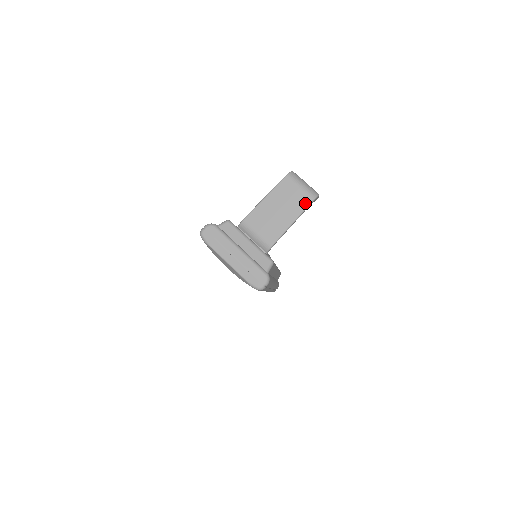
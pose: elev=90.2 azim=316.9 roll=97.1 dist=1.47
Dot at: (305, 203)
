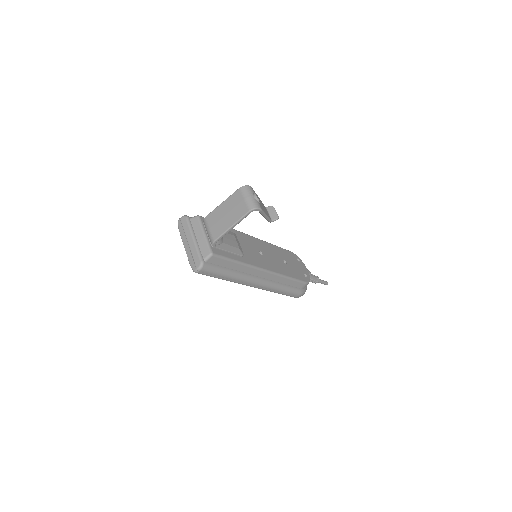
Dot at: (243, 212)
